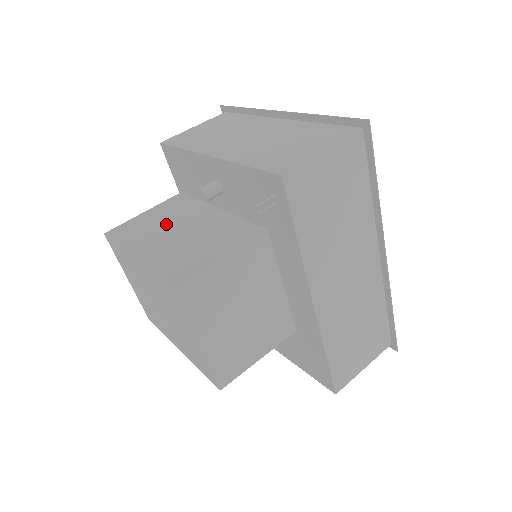
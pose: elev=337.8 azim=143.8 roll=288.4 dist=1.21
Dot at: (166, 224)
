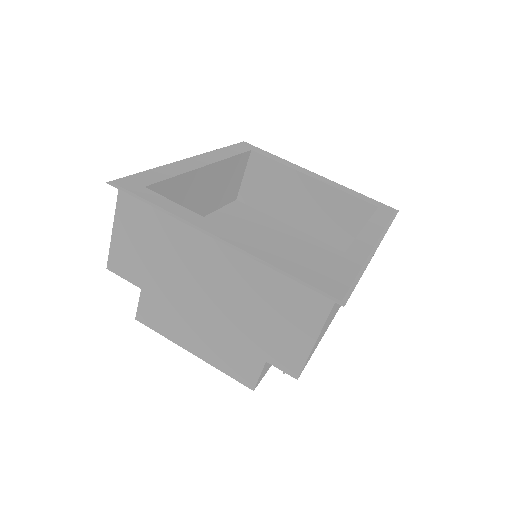
Dot at: occluded
